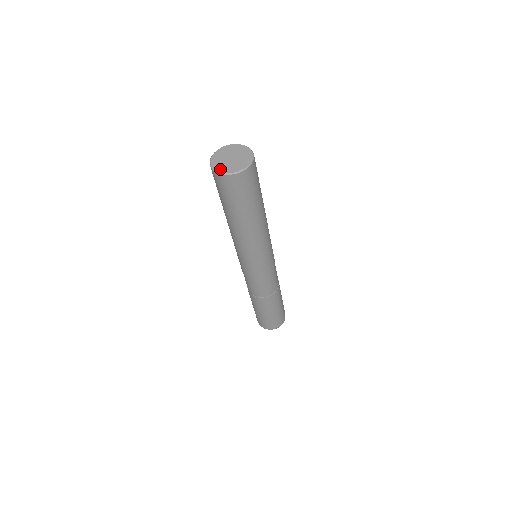
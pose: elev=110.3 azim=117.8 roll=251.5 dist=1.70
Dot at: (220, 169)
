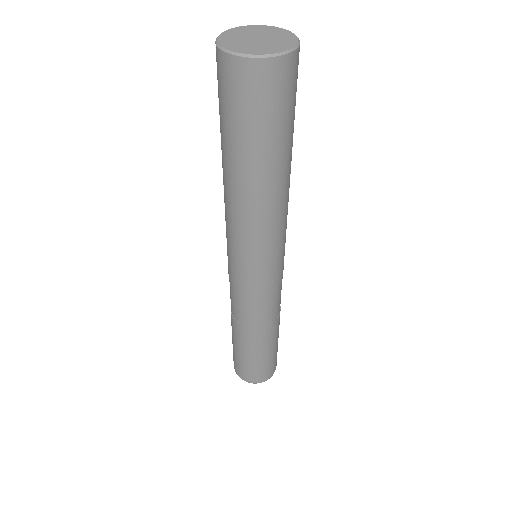
Dot at: (226, 43)
